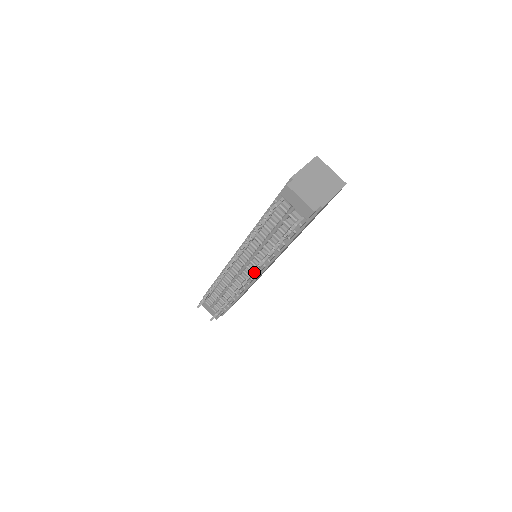
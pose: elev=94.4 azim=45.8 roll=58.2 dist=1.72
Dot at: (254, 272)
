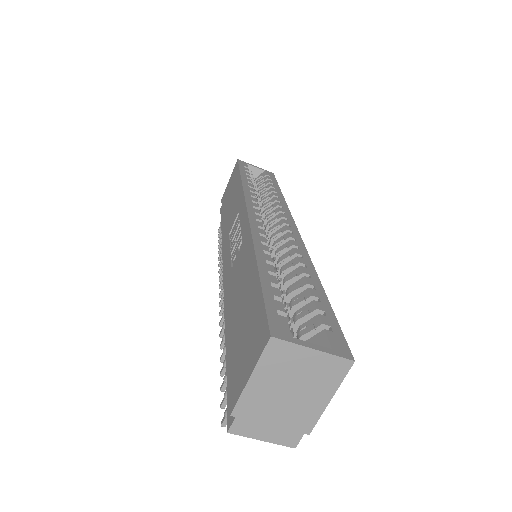
Dot at: occluded
